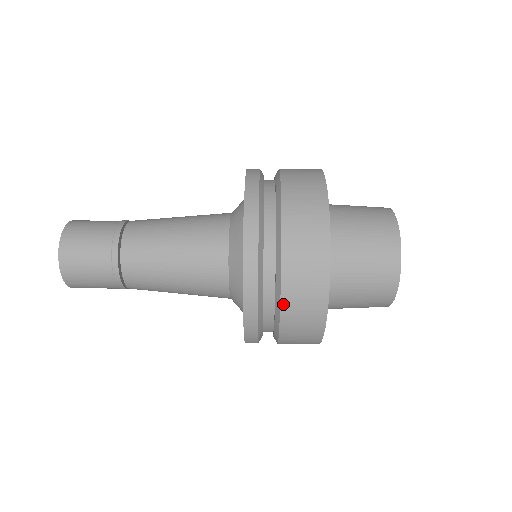
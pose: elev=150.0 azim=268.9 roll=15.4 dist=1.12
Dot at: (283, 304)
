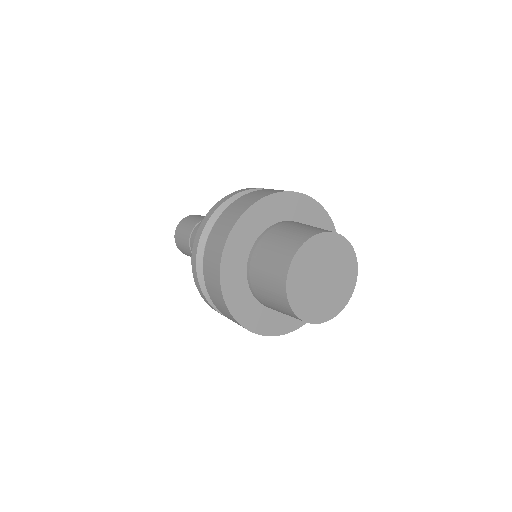
Dot at: (211, 298)
